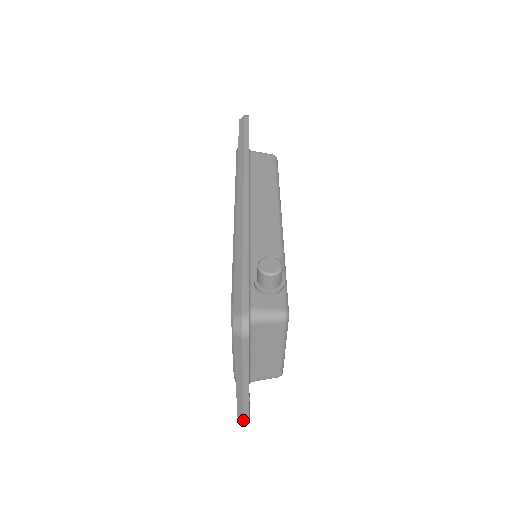
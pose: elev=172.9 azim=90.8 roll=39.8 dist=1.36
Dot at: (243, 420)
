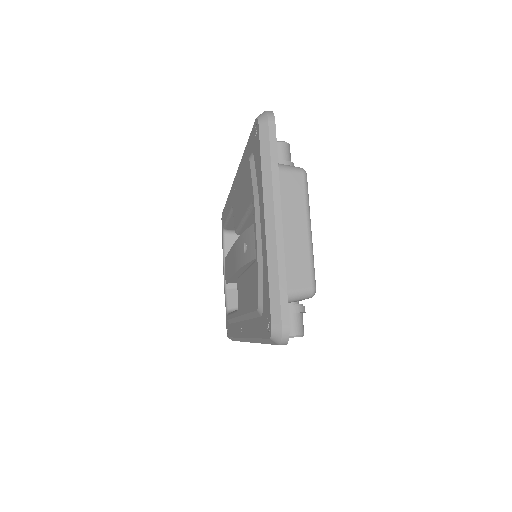
Dot at: (280, 319)
